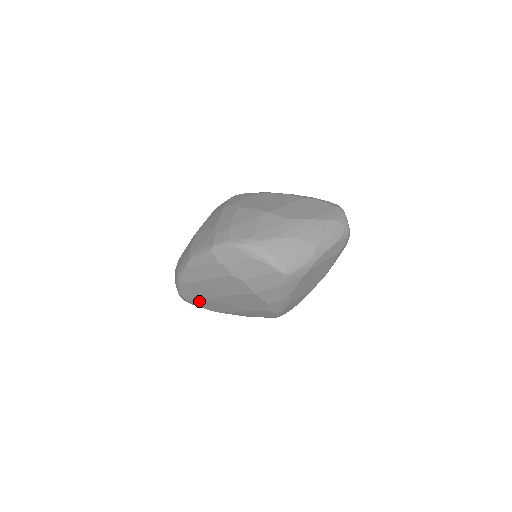
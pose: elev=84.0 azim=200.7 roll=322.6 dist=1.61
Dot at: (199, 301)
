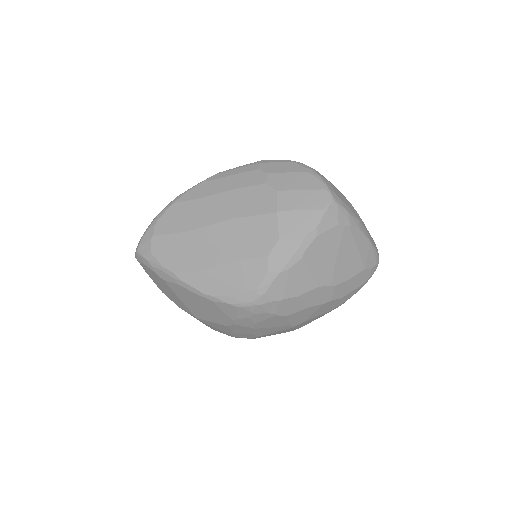
Dot at: (171, 238)
